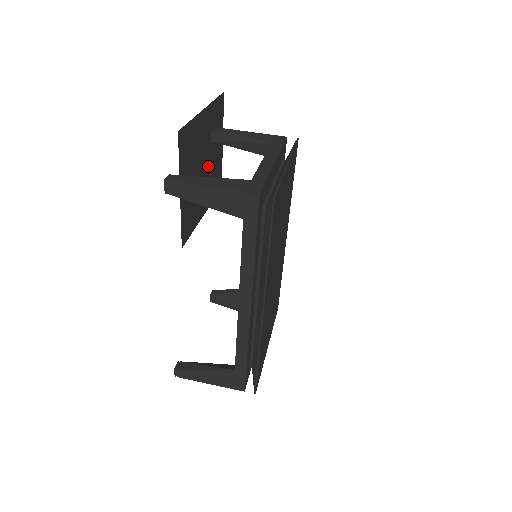
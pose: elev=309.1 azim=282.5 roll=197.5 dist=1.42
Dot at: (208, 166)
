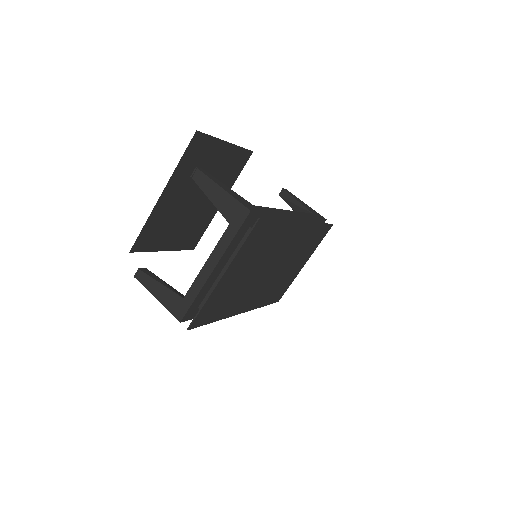
Dot at: occluded
